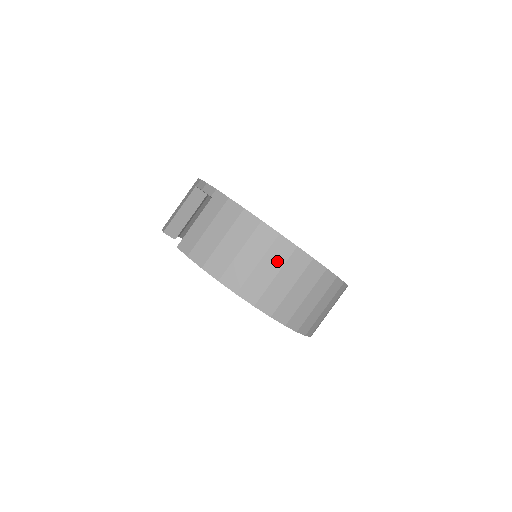
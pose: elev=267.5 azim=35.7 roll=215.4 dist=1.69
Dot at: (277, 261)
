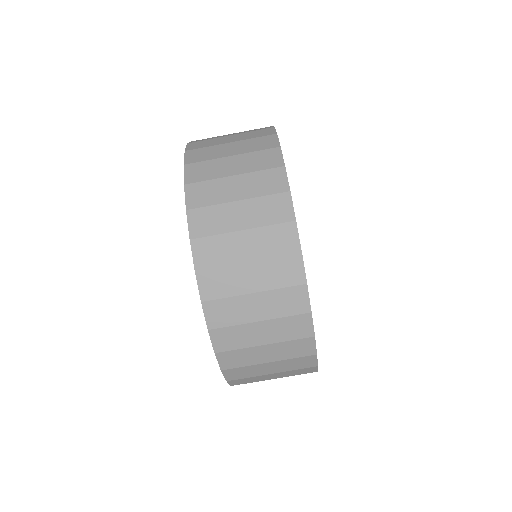
Dot at: (255, 188)
